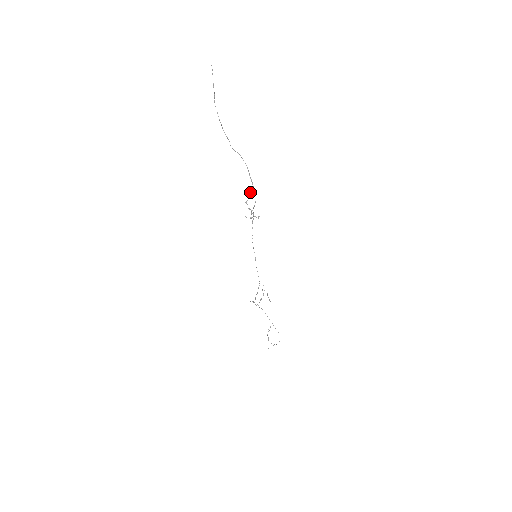
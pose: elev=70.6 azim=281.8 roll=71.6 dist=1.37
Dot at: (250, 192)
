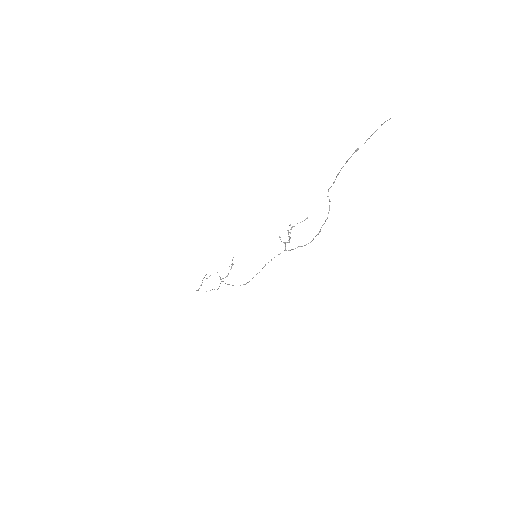
Dot at: occluded
